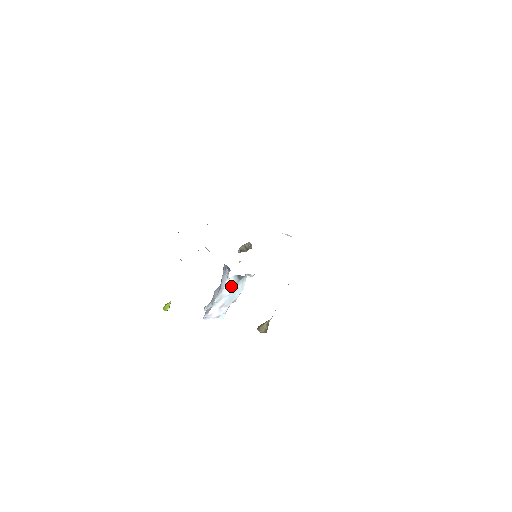
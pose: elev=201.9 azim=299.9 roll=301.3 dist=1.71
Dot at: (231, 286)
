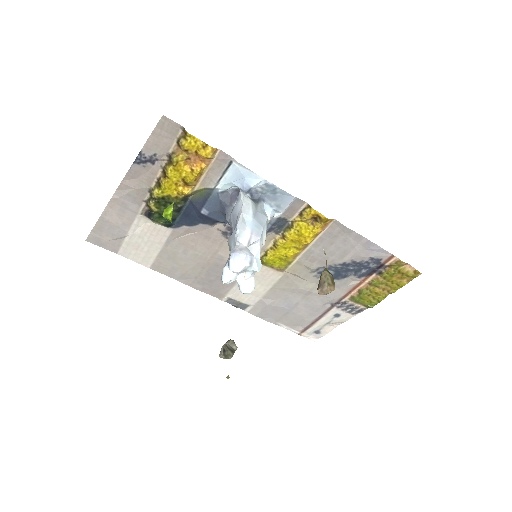
Dot at: (250, 206)
